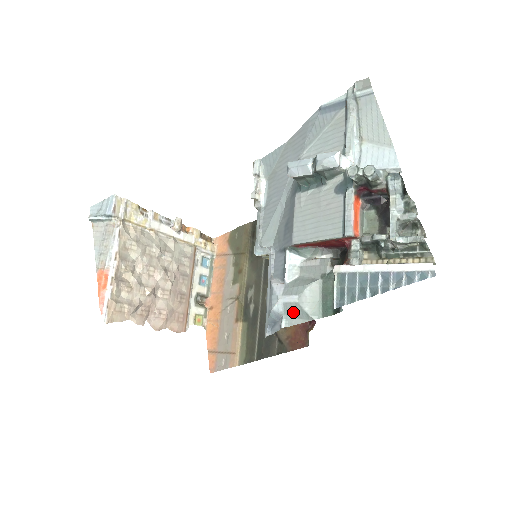
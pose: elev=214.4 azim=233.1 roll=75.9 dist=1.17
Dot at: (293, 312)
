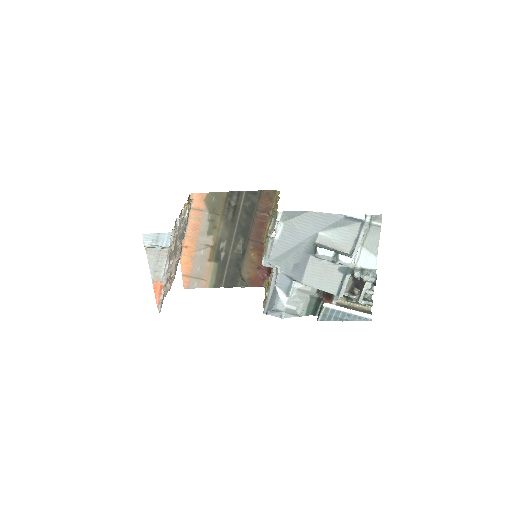
Dot at: (291, 313)
